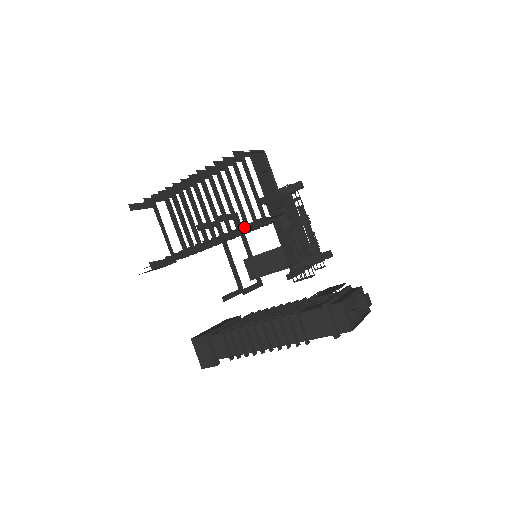
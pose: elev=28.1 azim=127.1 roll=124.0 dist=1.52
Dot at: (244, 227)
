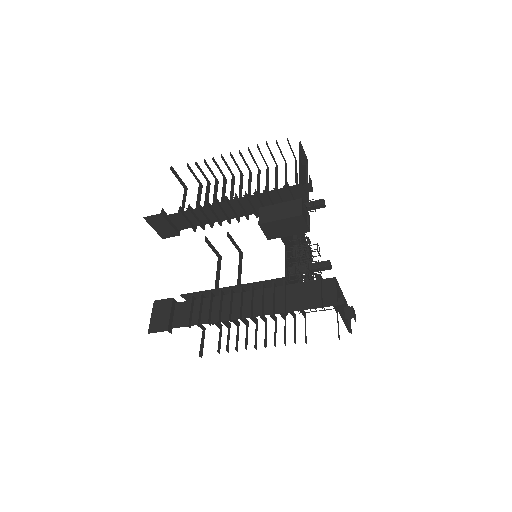
Dot at: (269, 194)
